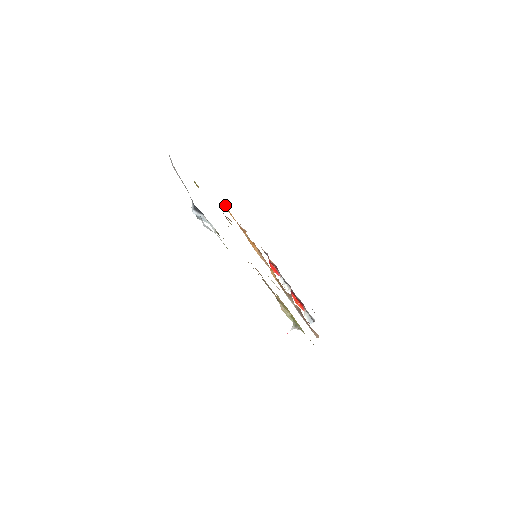
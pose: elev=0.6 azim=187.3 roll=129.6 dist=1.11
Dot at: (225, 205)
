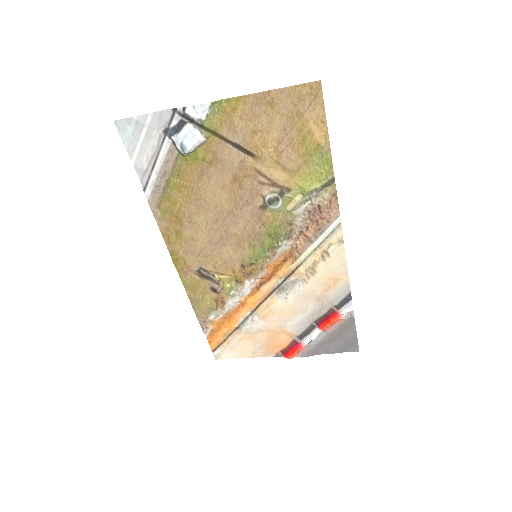
Dot at: (212, 336)
